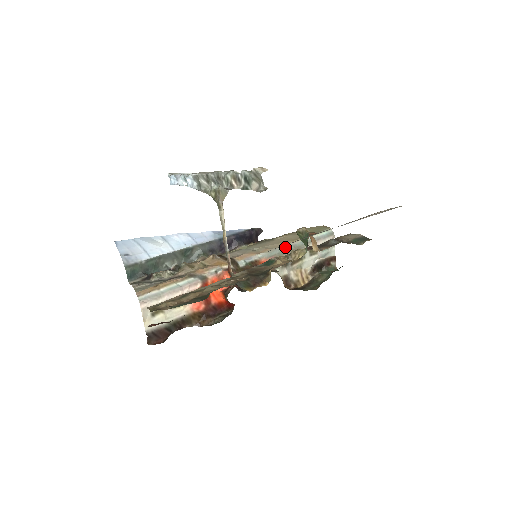
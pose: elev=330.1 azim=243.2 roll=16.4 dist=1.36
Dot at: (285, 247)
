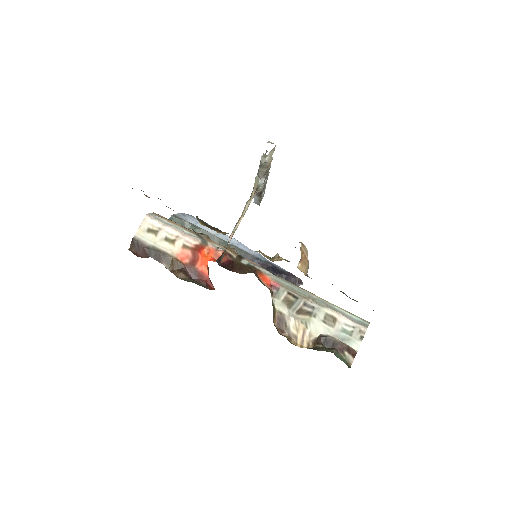
Dot at: (299, 289)
